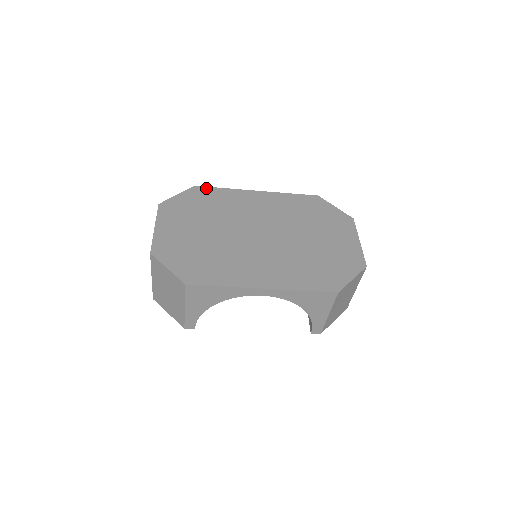
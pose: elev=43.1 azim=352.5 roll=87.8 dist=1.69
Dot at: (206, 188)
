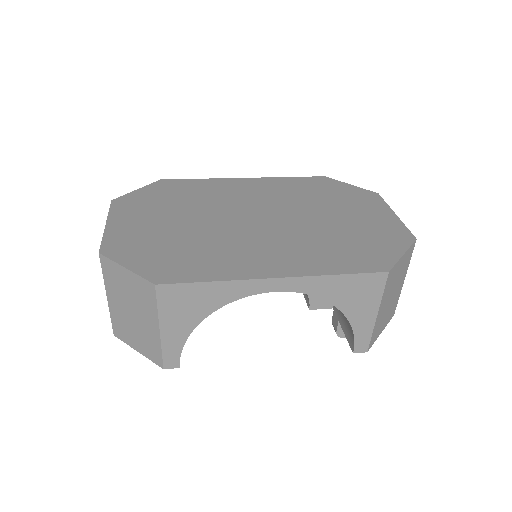
Dot at: (176, 180)
